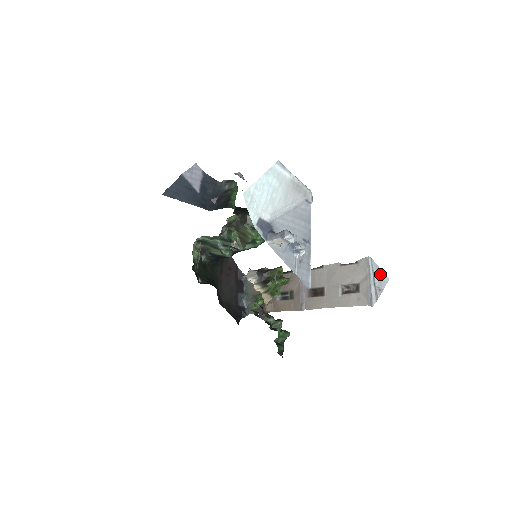
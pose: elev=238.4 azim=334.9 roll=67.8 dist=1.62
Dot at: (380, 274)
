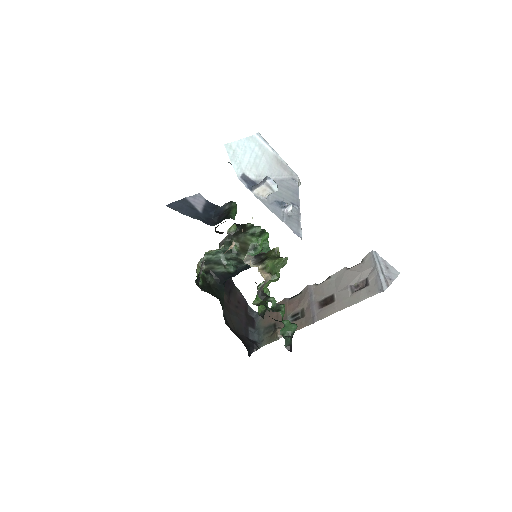
Dot at: (388, 267)
